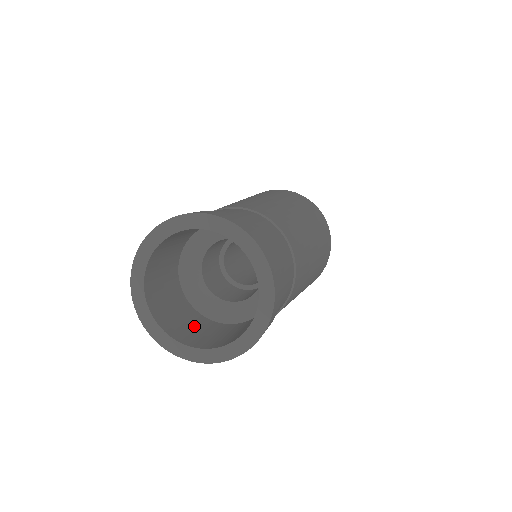
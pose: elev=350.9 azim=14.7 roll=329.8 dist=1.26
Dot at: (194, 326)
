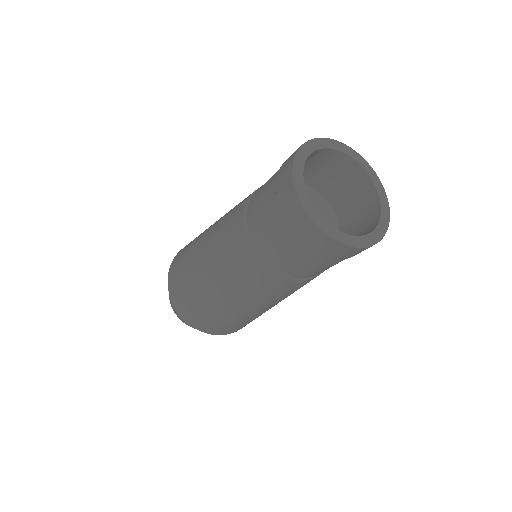
Dot at: occluded
